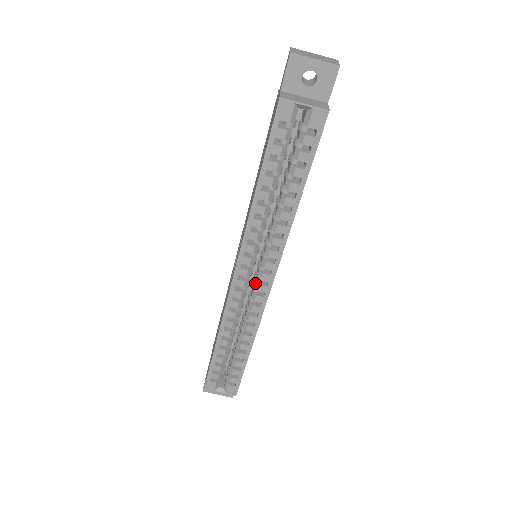
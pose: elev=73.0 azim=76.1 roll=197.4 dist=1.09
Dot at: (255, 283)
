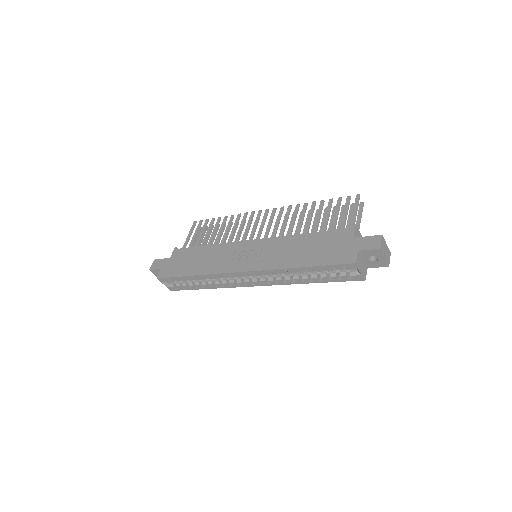
Dot at: (247, 279)
